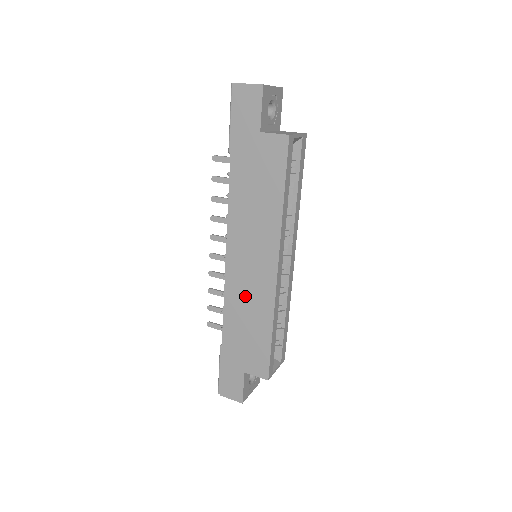
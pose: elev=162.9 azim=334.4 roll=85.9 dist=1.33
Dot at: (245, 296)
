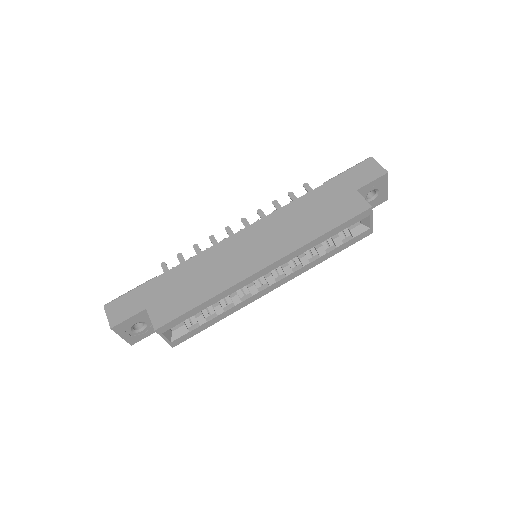
Dot at: (221, 262)
